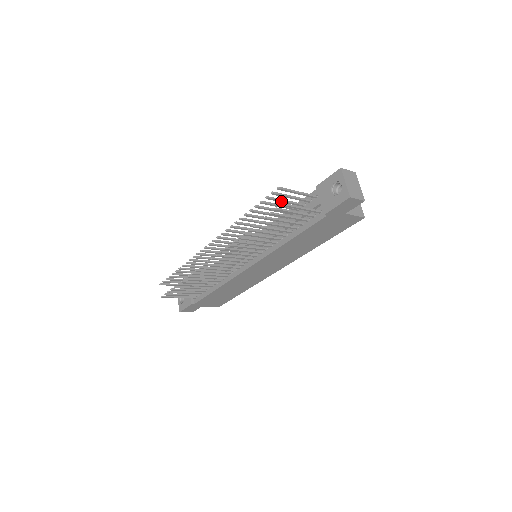
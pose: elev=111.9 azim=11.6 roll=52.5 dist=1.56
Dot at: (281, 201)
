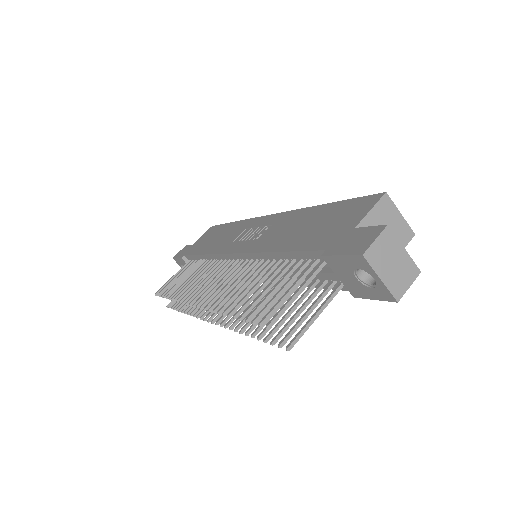
Dot at: (275, 300)
